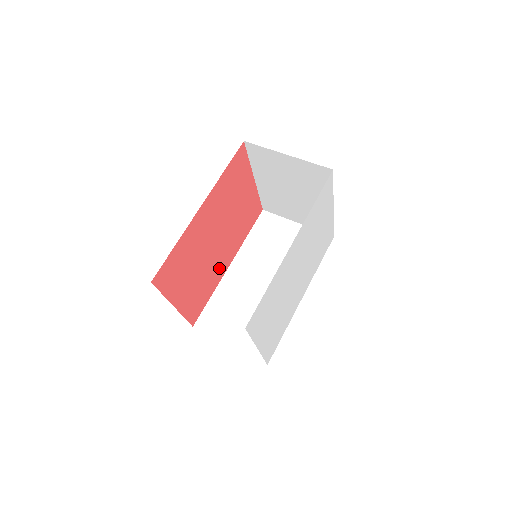
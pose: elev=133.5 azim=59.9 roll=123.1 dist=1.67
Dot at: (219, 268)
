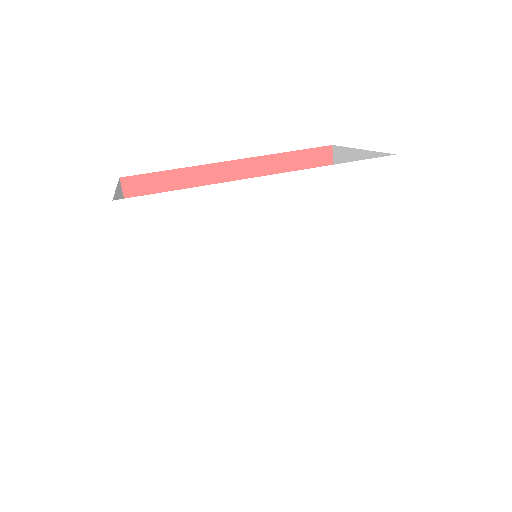
Dot at: occluded
